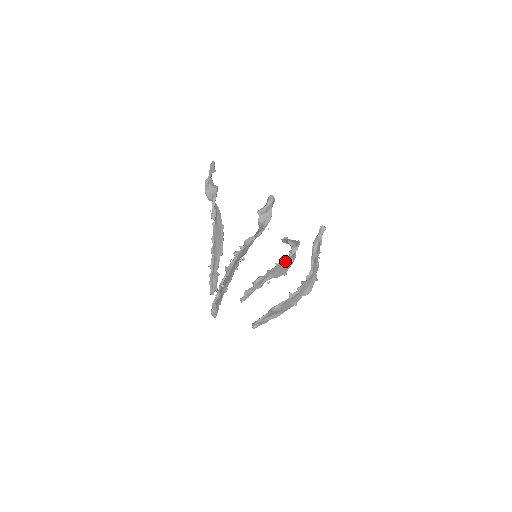
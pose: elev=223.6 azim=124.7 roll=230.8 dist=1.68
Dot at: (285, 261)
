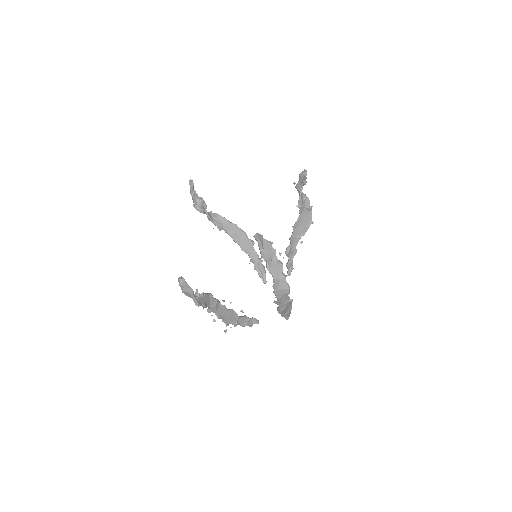
Dot at: (299, 218)
